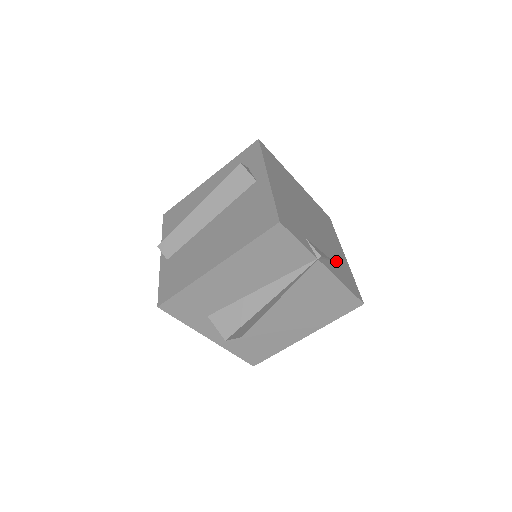
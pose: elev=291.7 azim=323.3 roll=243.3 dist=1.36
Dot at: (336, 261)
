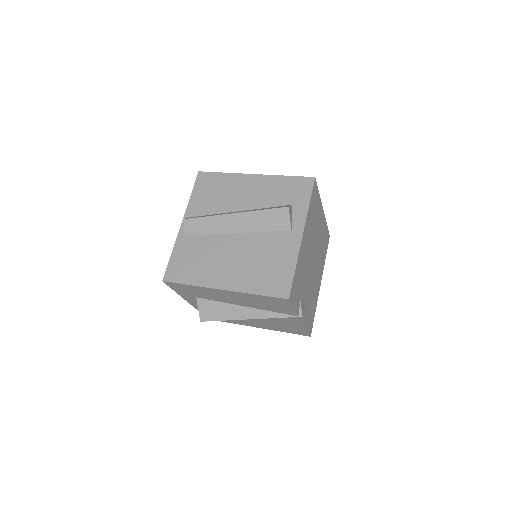
Dot at: (311, 301)
